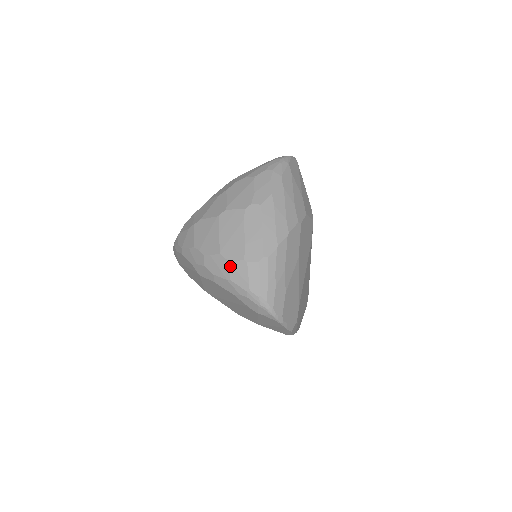
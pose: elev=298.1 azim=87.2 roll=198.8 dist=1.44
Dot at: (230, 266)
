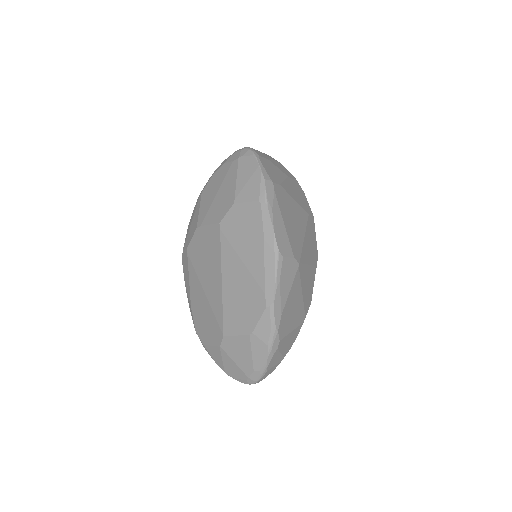
Dot at: occluded
